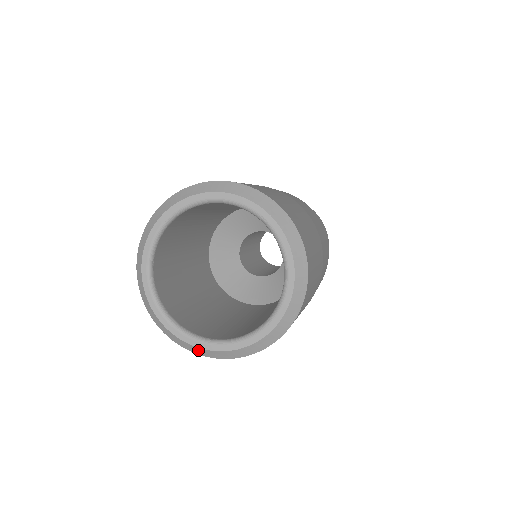
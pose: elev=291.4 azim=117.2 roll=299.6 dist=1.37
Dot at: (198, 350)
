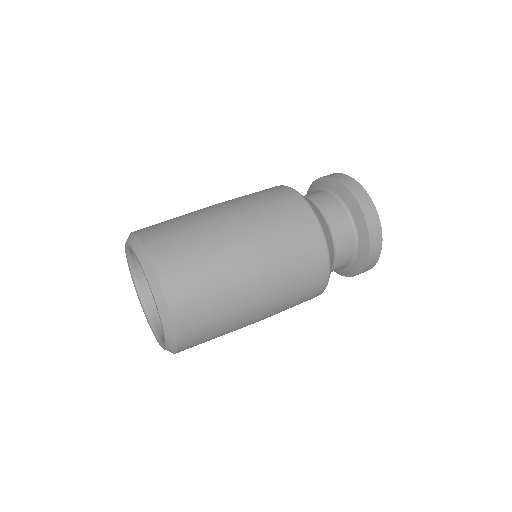
Dot at: occluded
